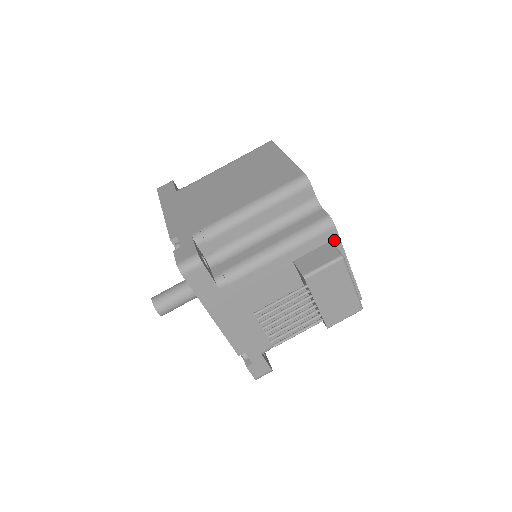
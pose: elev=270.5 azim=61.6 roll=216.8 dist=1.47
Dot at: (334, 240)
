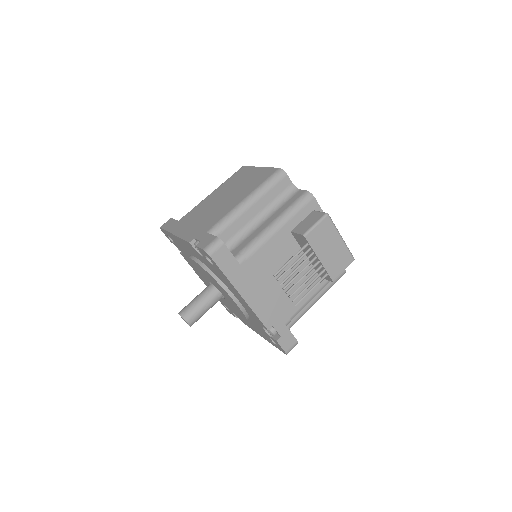
Dot at: (316, 209)
